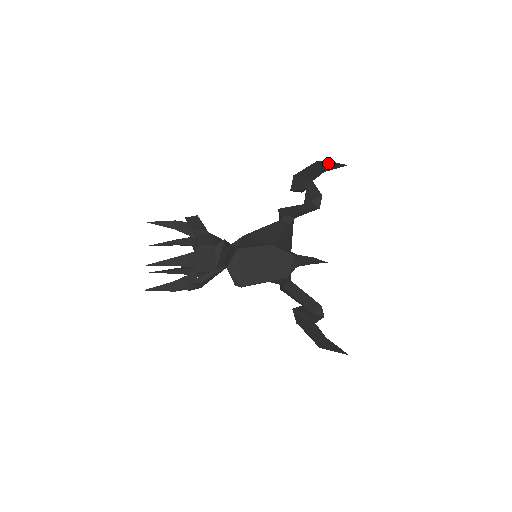
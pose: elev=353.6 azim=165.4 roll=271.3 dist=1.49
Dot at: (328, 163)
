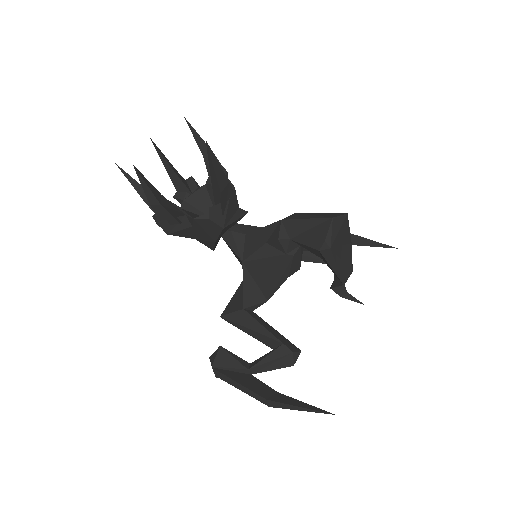
Dot at: (366, 239)
